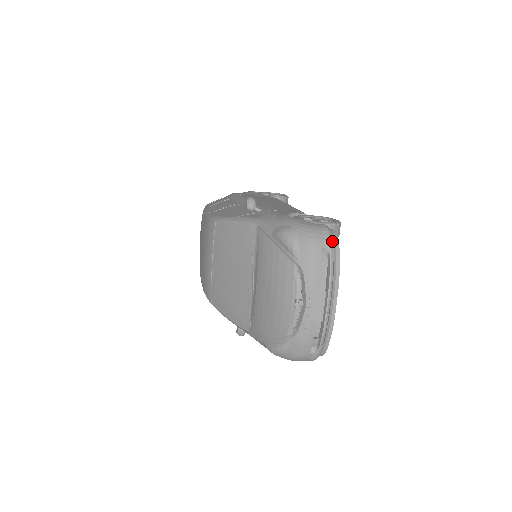
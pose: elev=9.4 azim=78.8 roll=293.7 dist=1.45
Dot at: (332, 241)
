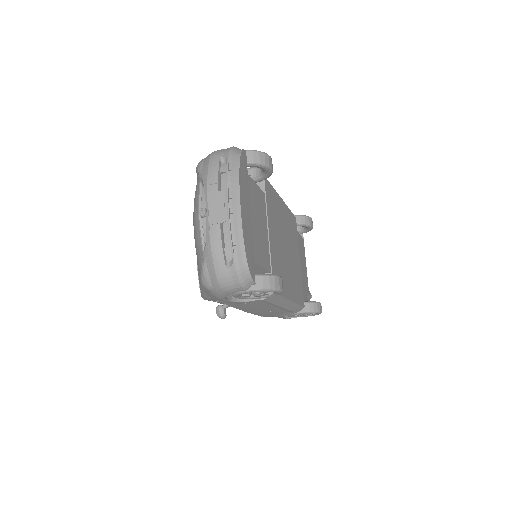
Dot at: (232, 151)
